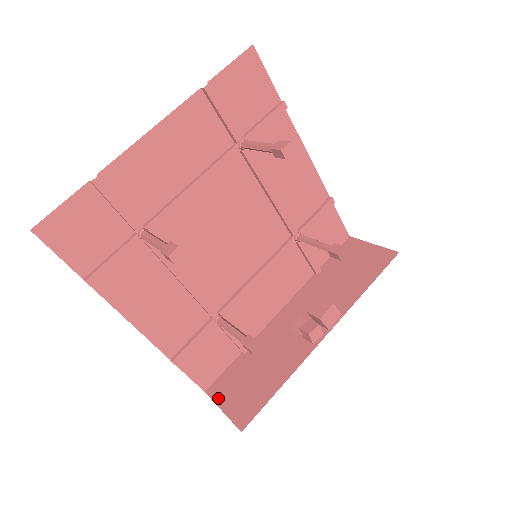
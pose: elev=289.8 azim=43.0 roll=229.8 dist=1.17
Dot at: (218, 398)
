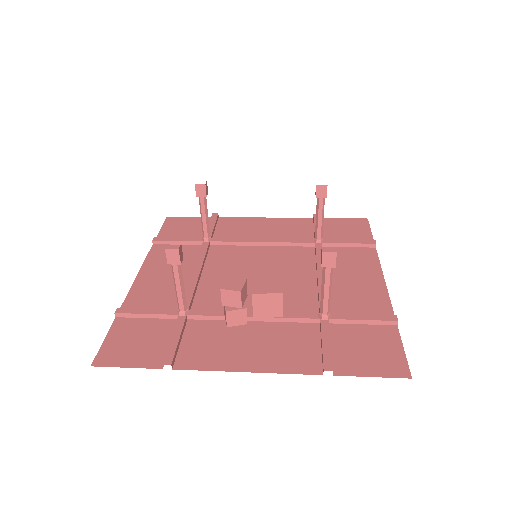
Dot at: occluded
